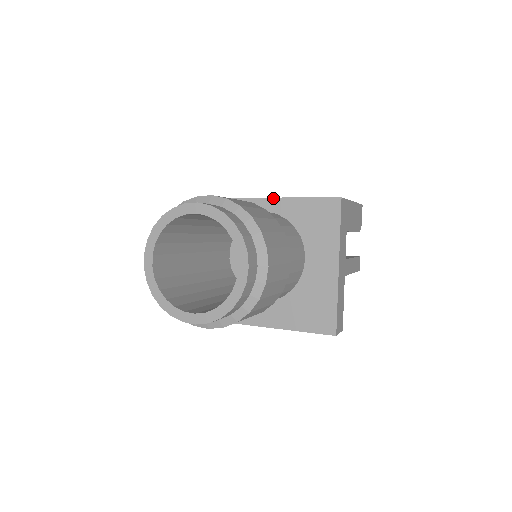
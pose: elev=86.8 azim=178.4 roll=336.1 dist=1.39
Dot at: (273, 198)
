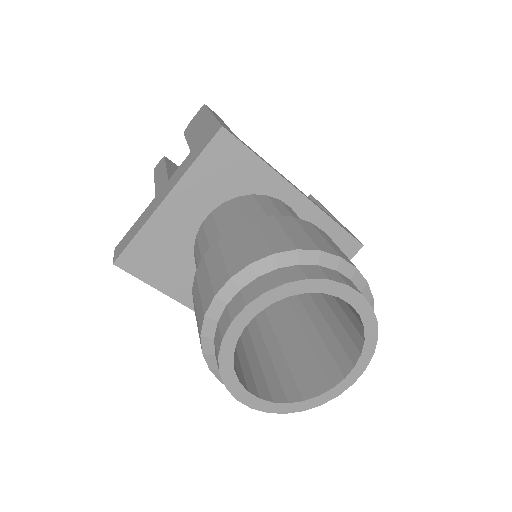
Dot at: (309, 200)
